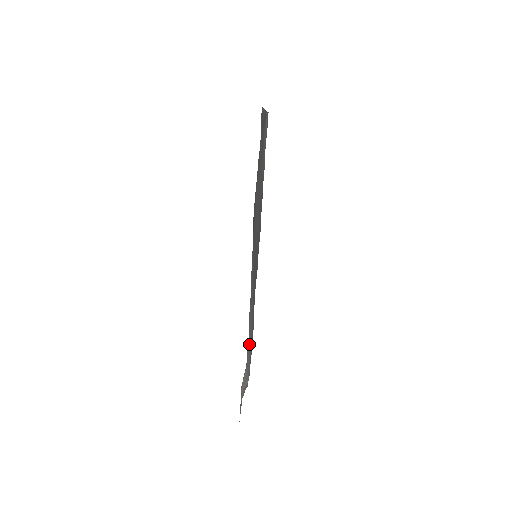
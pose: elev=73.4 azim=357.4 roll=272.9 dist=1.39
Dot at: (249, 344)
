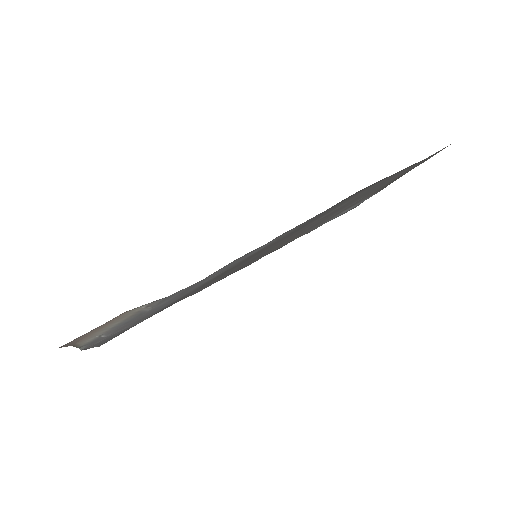
Dot at: (171, 298)
